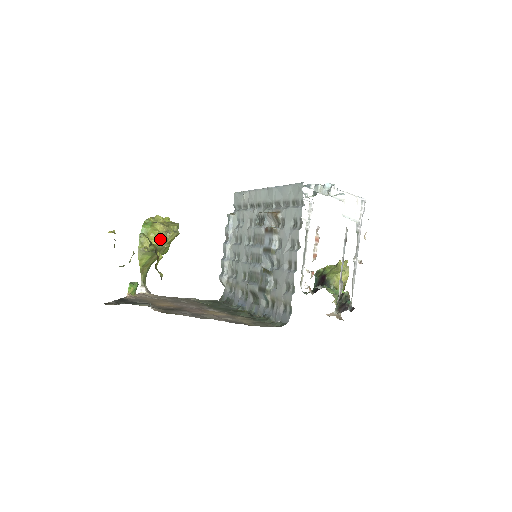
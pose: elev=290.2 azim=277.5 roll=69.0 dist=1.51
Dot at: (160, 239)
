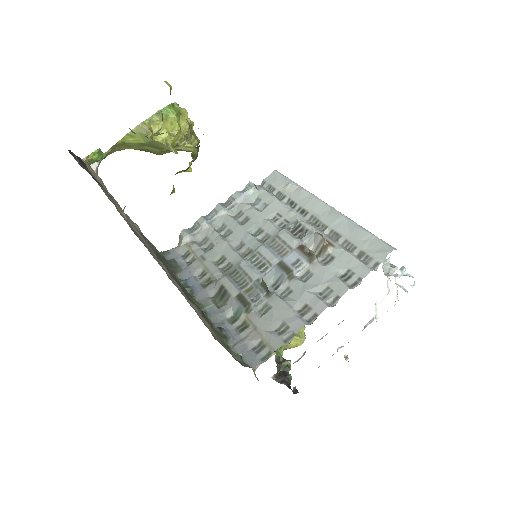
Dot at: (174, 138)
